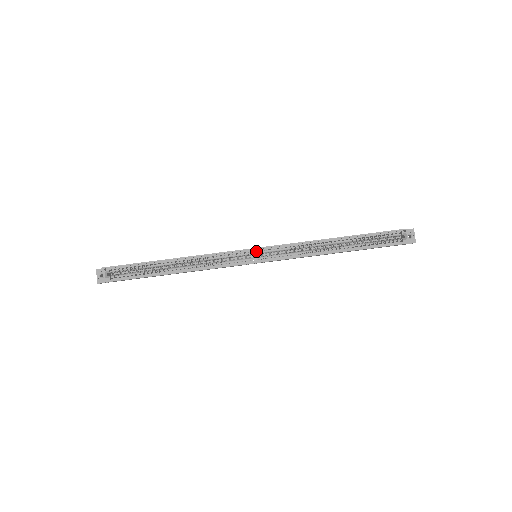
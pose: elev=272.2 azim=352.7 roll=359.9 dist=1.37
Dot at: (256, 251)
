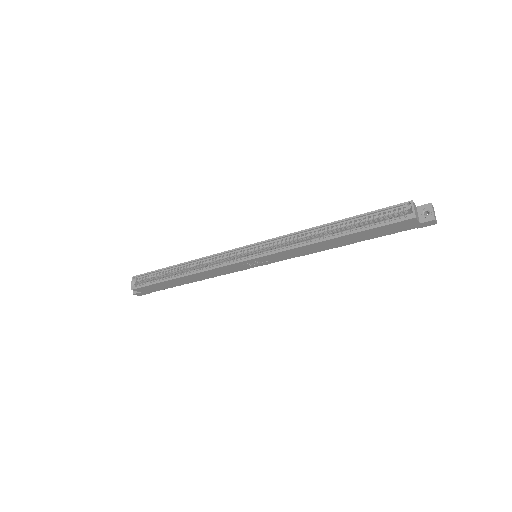
Dot at: occluded
